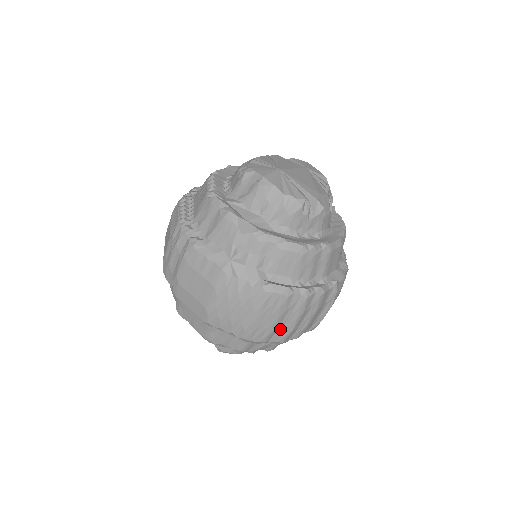
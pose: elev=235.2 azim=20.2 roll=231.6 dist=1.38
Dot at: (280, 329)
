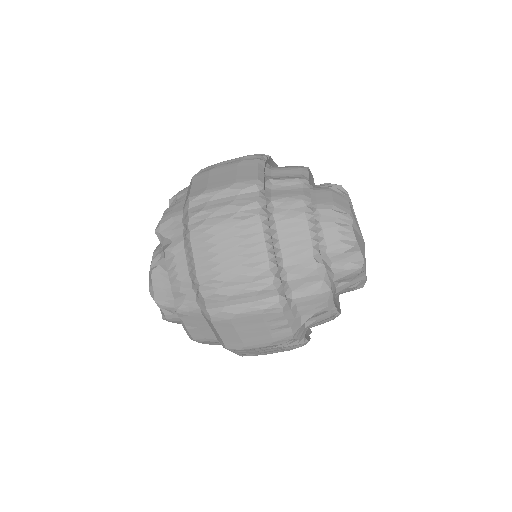
Dot at: occluded
